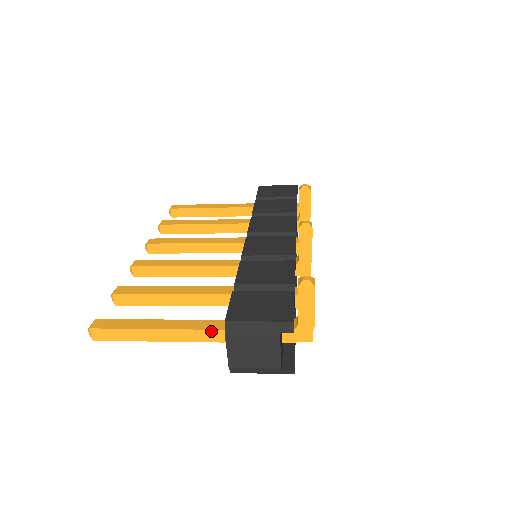
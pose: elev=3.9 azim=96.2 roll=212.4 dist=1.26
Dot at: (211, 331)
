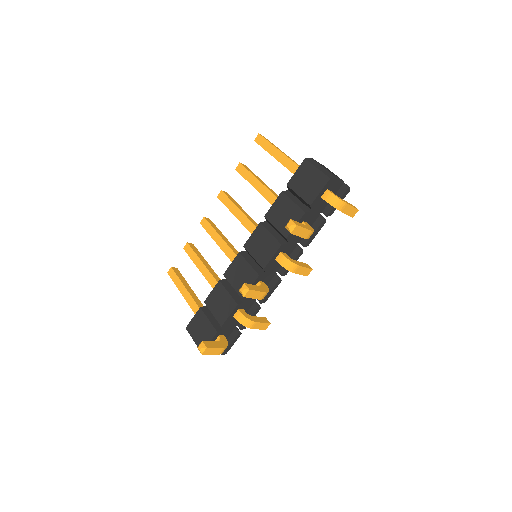
Dot at: occluded
